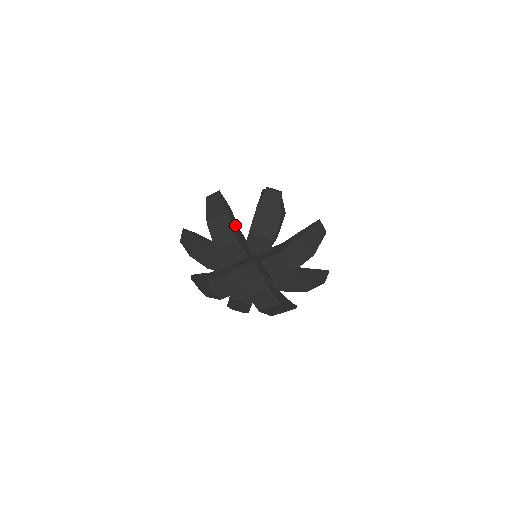
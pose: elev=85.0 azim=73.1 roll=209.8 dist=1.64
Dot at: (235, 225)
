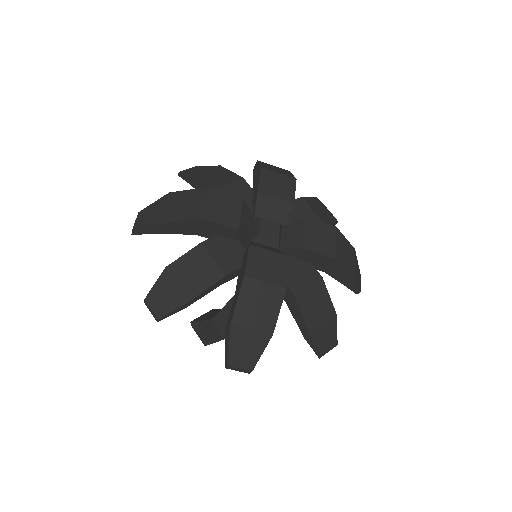
Dot at: occluded
